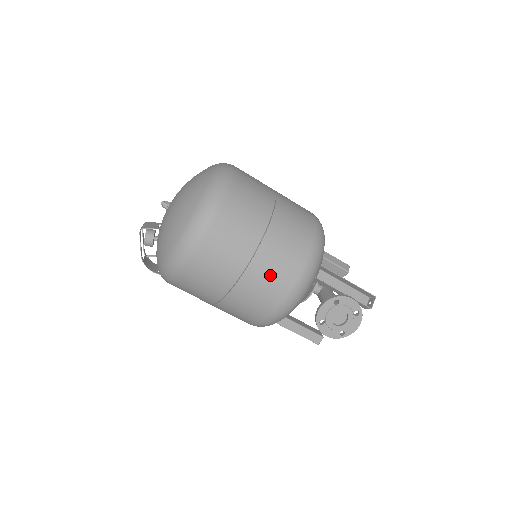
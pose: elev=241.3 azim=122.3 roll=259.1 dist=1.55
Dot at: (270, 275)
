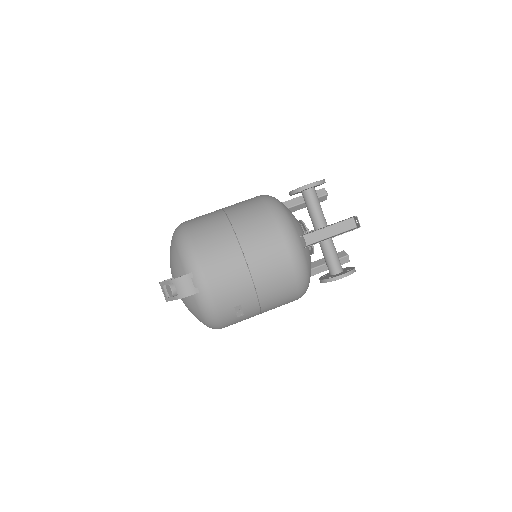
Dot at: occluded
